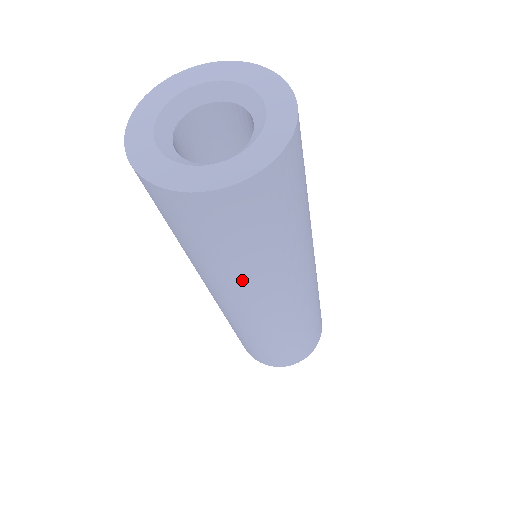
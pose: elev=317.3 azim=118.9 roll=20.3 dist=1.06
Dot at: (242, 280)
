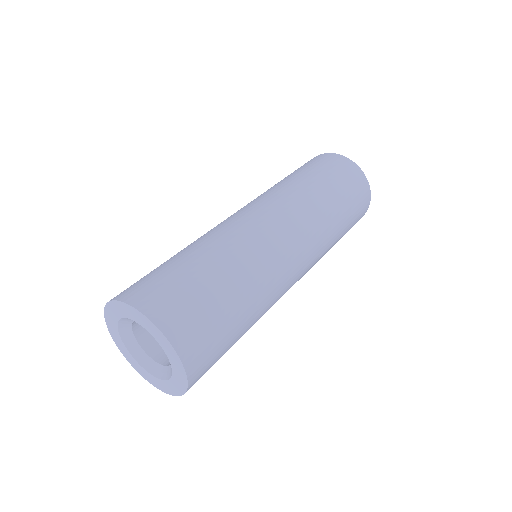
Dot at: occluded
